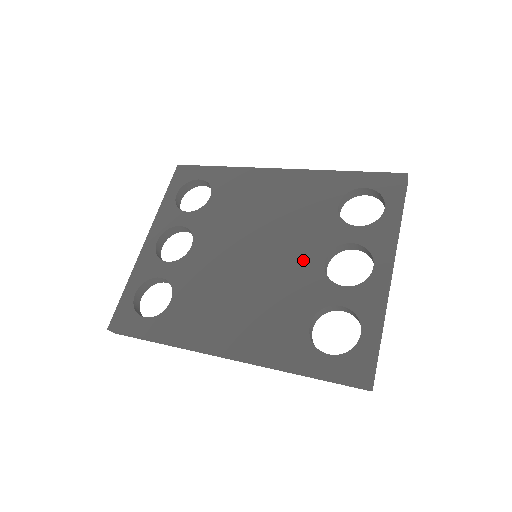
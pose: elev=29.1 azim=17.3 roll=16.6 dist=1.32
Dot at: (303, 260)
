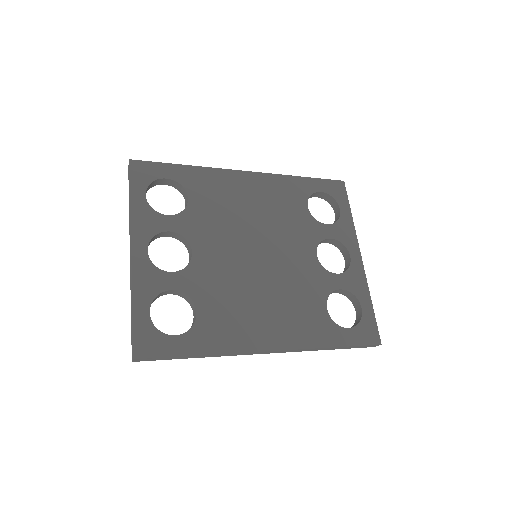
Dot at: (301, 256)
